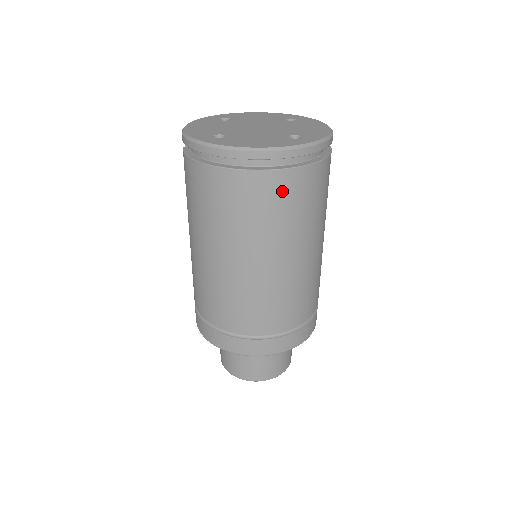
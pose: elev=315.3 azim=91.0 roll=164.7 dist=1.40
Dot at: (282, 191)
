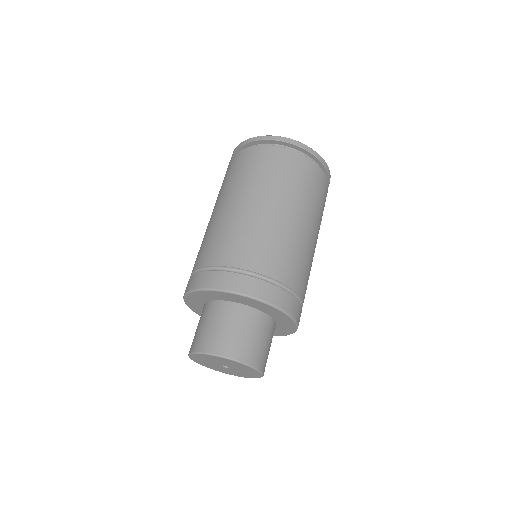
Dot at: (268, 158)
